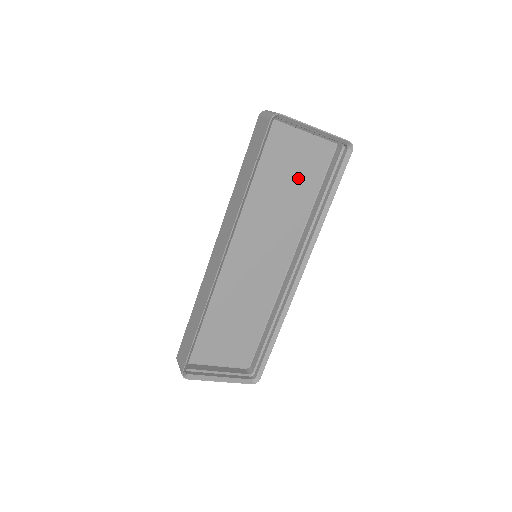
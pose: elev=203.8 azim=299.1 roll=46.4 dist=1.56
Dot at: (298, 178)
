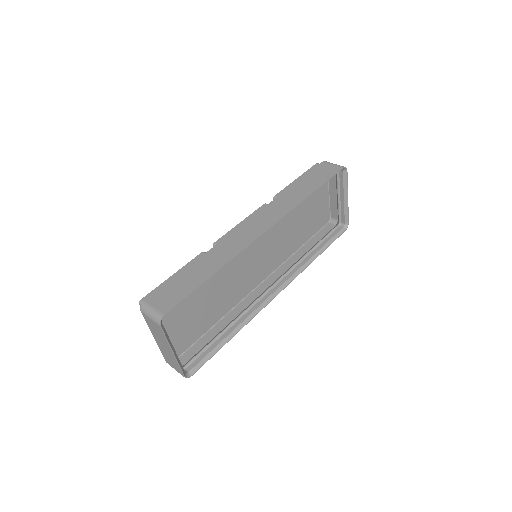
Dot at: (306, 223)
